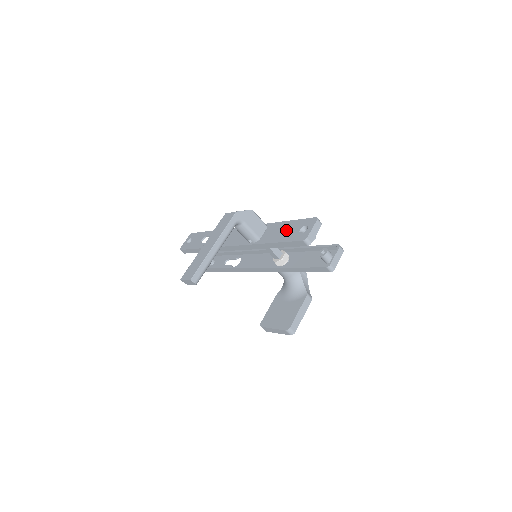
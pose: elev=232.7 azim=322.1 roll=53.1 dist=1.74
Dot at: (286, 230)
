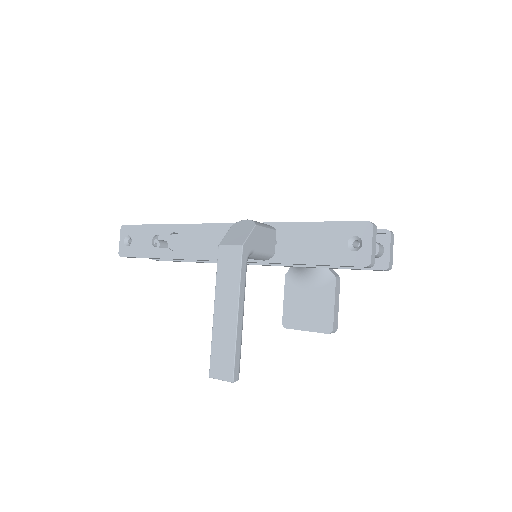
Dot at: (319, 242)
